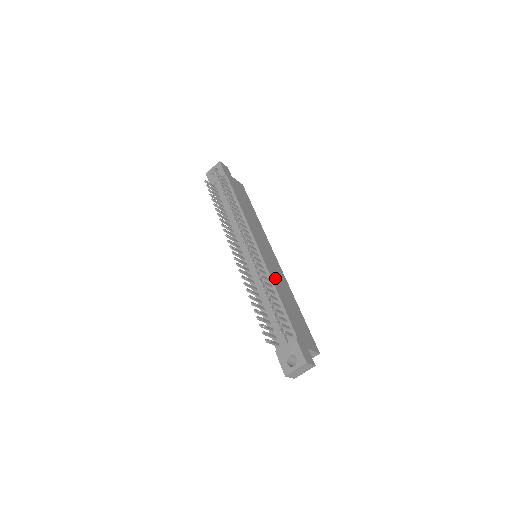
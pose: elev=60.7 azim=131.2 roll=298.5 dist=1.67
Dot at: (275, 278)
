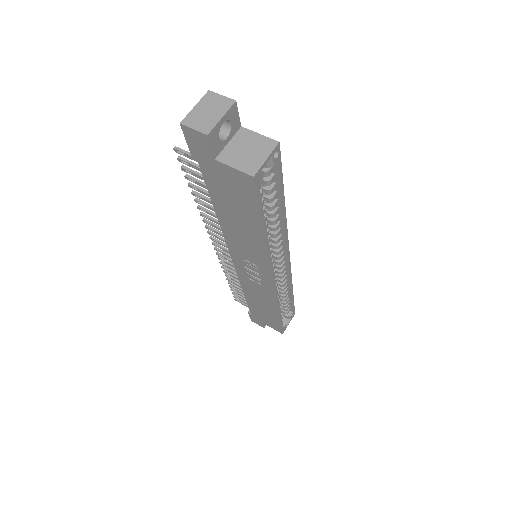
Dot at: occluded
